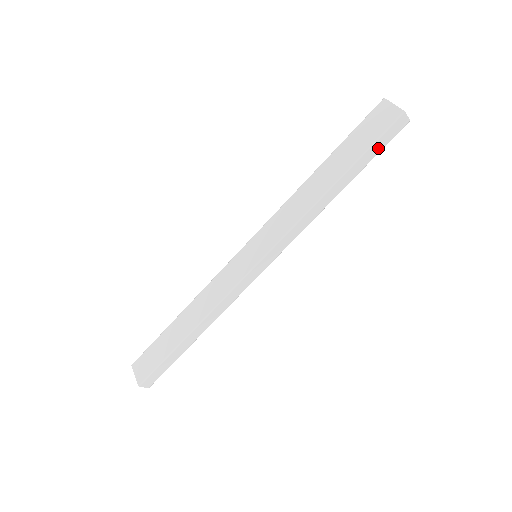
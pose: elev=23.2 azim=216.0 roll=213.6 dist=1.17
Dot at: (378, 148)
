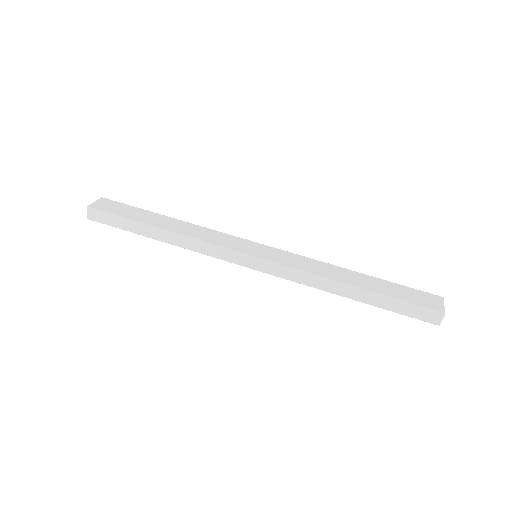
Dot at: (403, 310)
